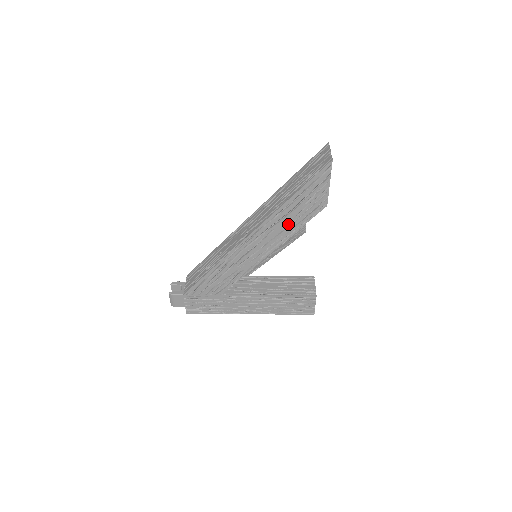
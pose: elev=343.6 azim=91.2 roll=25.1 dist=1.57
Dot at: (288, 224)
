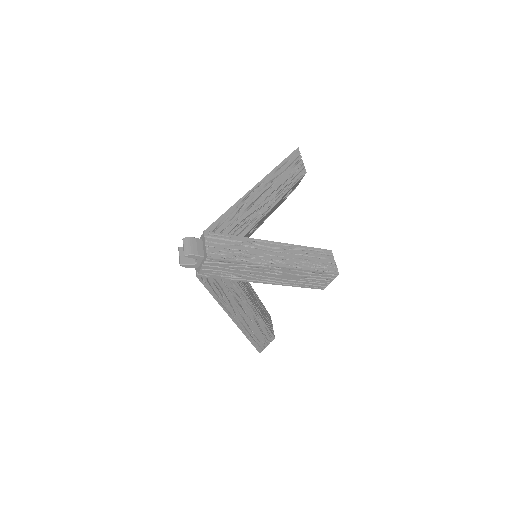
Dot at: (285, 180)
